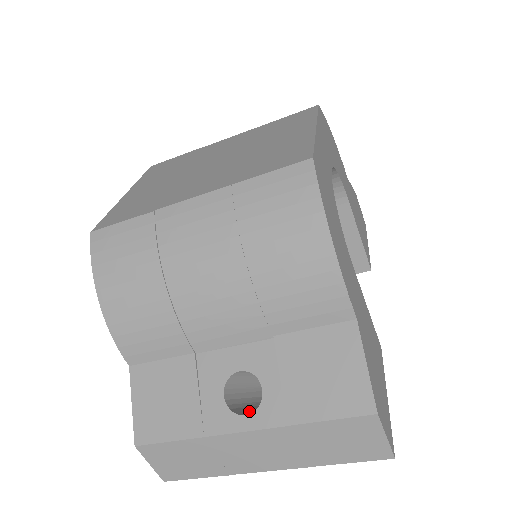
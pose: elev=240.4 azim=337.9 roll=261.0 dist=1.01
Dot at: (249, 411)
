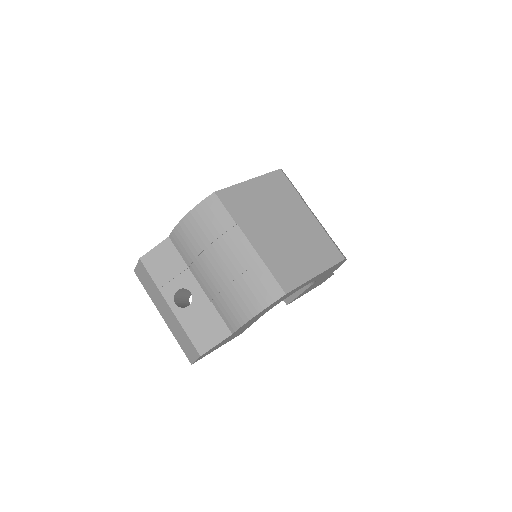
Dot at: (179, 299)
